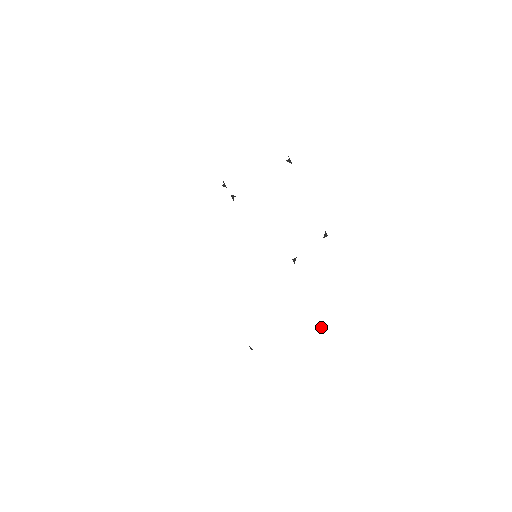
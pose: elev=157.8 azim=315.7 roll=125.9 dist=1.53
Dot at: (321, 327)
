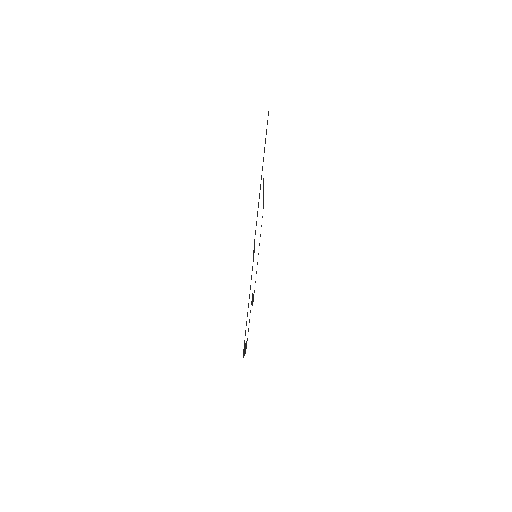
Dot at: occluded
